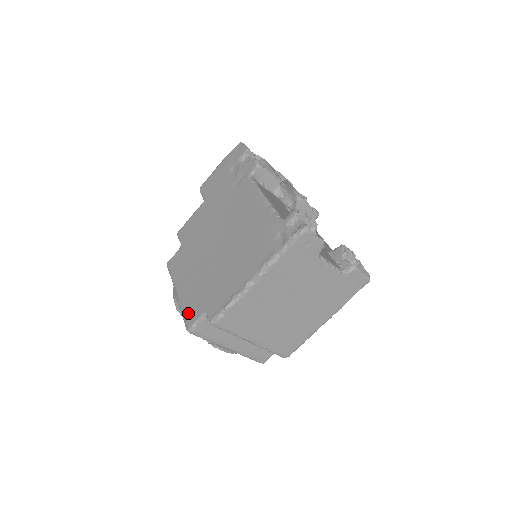
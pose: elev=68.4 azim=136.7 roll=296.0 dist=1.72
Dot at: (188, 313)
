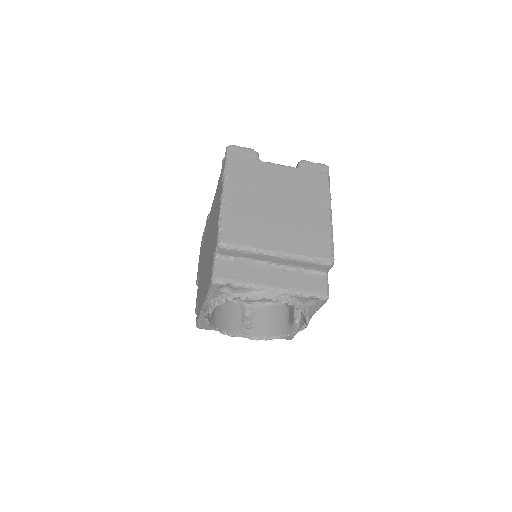
Dot at: (208, 282)
